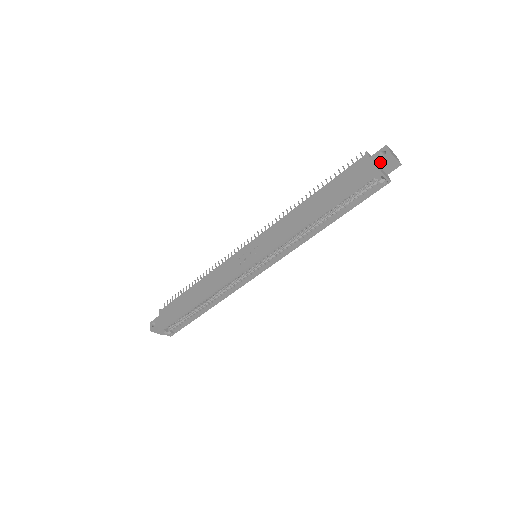
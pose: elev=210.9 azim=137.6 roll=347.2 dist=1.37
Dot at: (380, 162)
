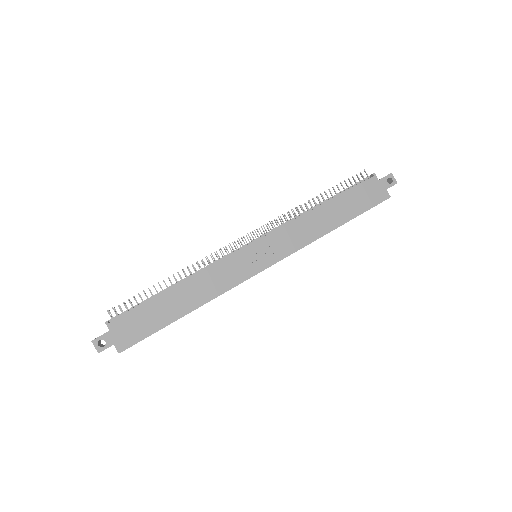
Dot at: occluded
